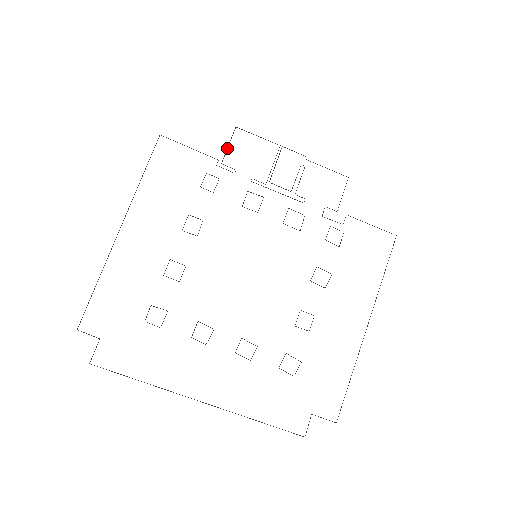
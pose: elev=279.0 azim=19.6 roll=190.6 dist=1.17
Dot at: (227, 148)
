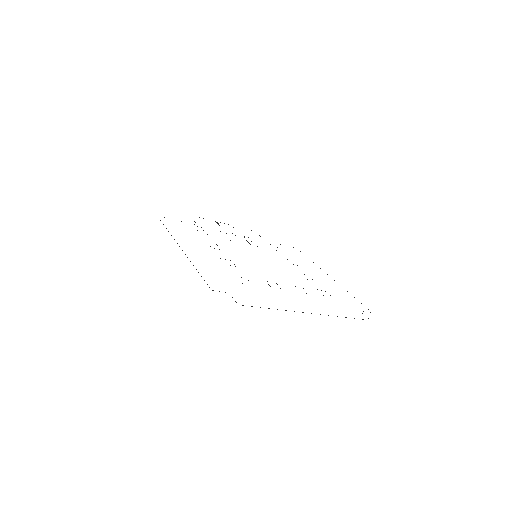
Dot at: (194, 221)
